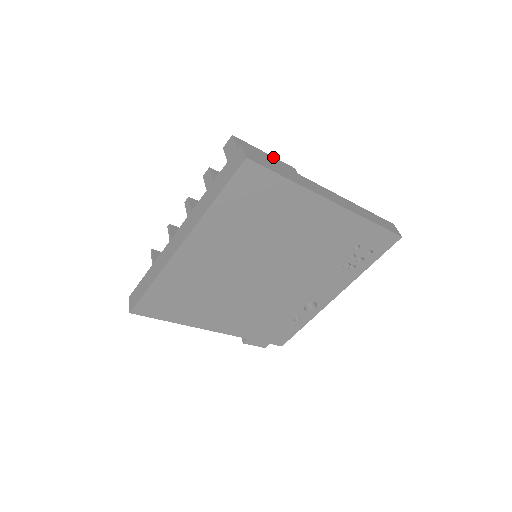
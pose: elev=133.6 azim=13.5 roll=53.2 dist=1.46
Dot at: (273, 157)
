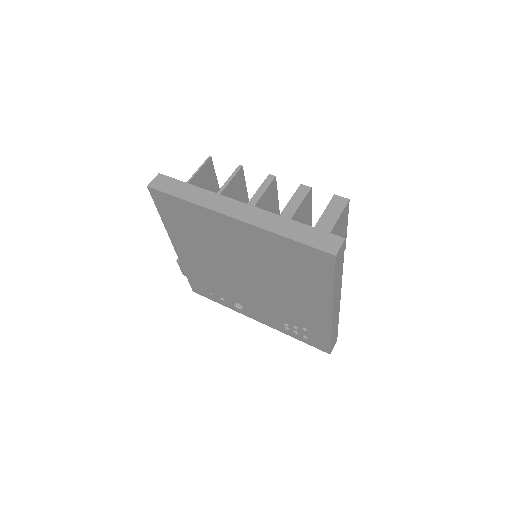
Dot at: occluded
